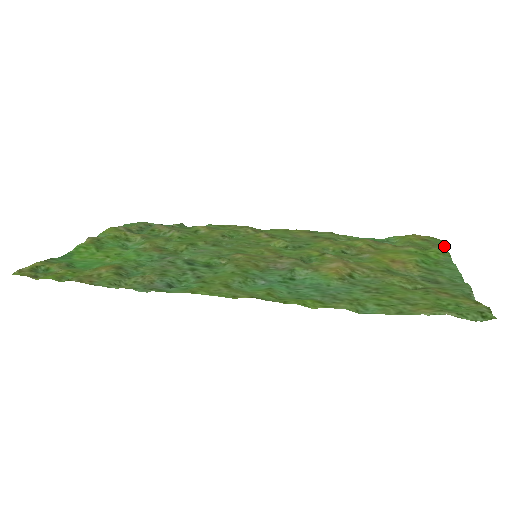
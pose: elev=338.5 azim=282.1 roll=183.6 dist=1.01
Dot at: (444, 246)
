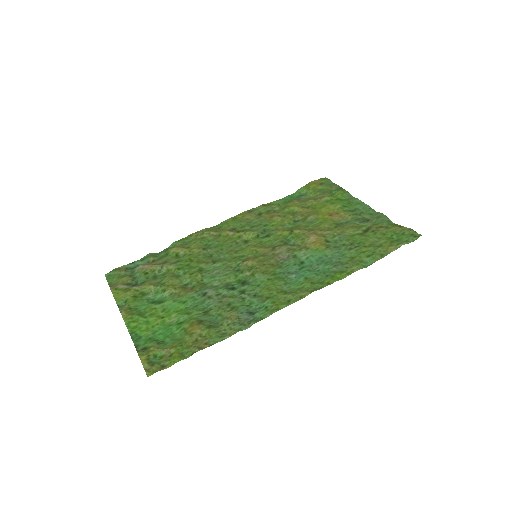
Dot at: (335, 184)
